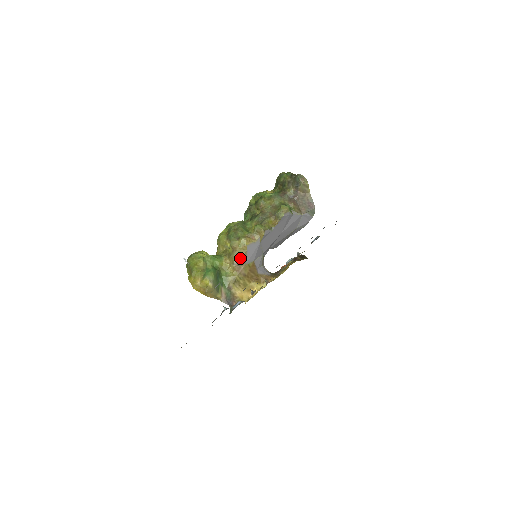
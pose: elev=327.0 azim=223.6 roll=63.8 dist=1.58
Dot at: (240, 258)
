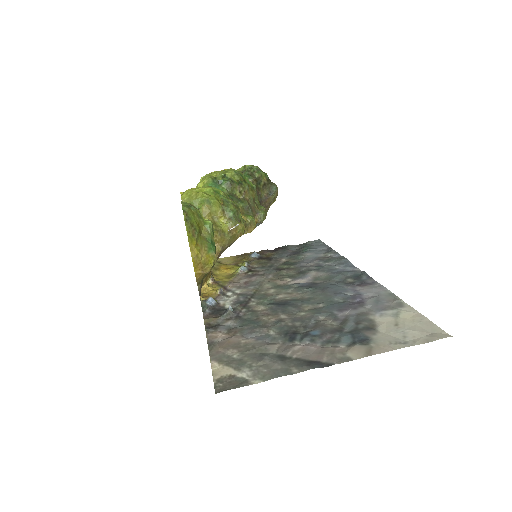
Dot at: (229, 244)
